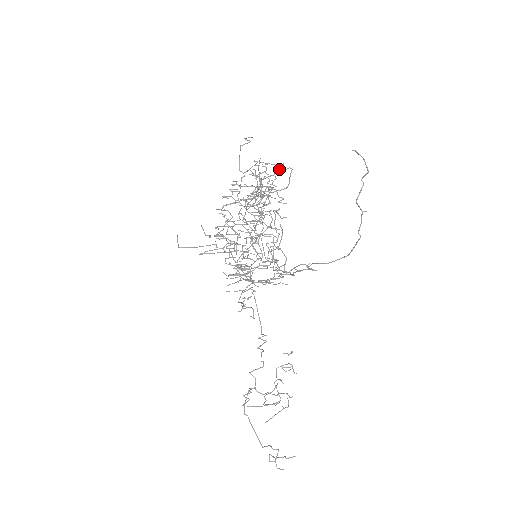
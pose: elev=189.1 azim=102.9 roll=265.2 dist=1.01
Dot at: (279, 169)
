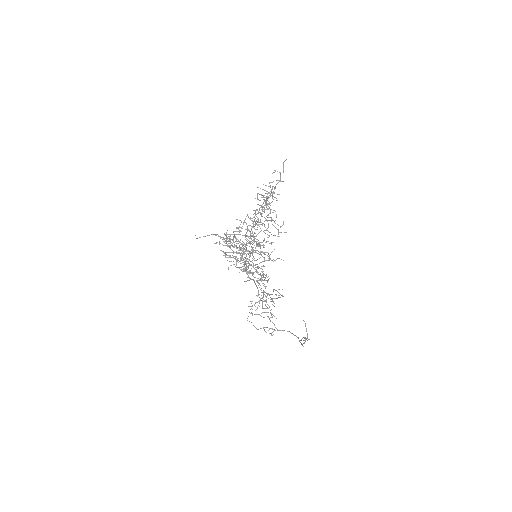
Dot at: occluded
